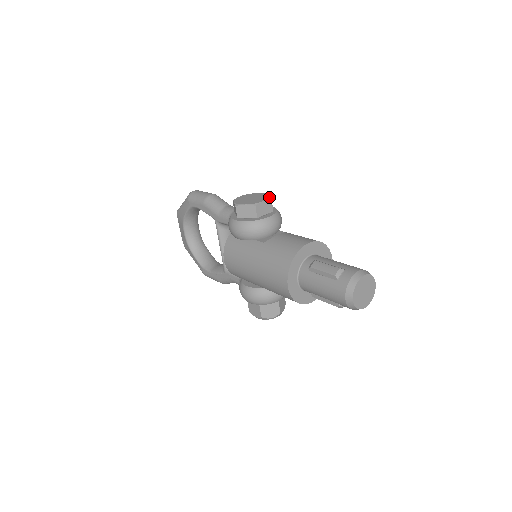
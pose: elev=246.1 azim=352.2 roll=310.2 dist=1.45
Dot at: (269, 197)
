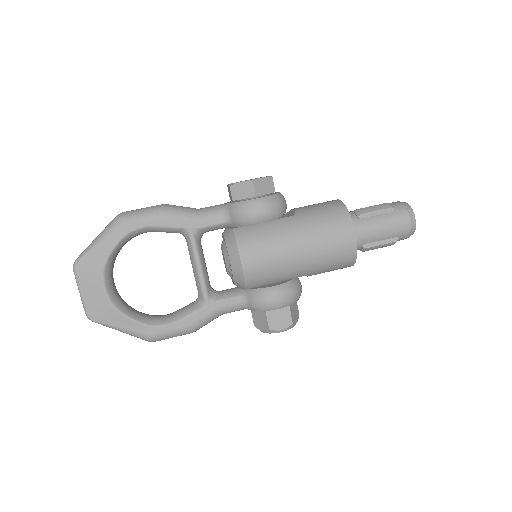
Dot at: occluded
